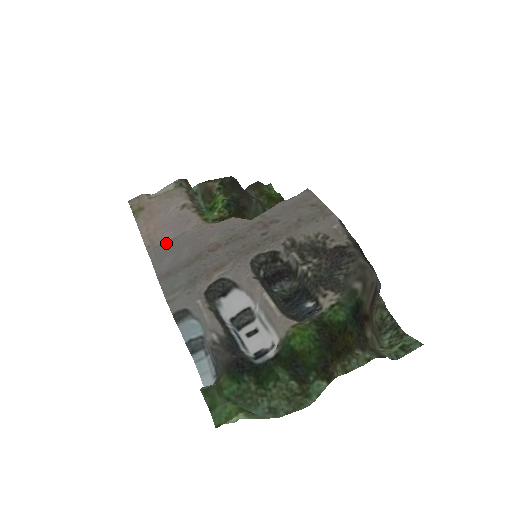
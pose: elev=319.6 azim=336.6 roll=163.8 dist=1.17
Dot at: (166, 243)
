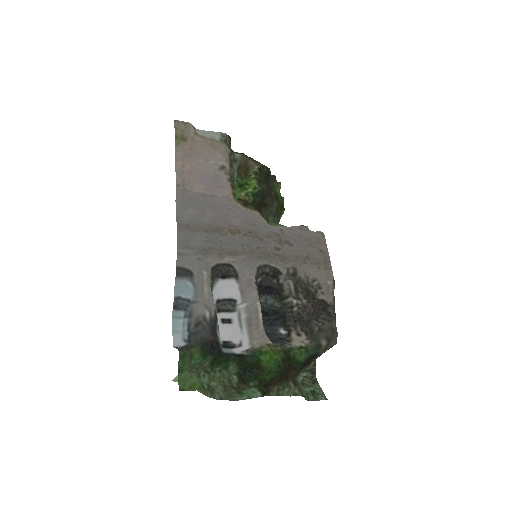
Dot at: (195, 193)
